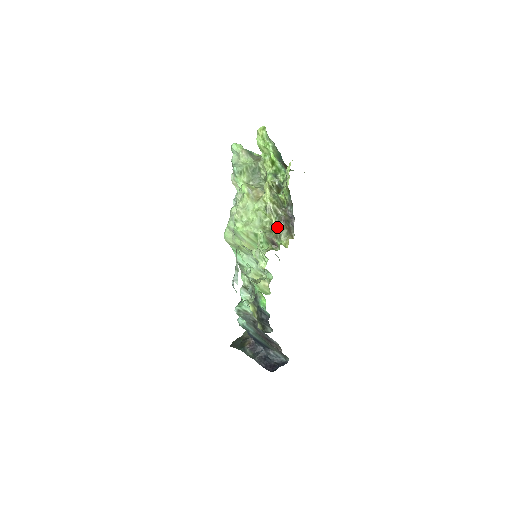
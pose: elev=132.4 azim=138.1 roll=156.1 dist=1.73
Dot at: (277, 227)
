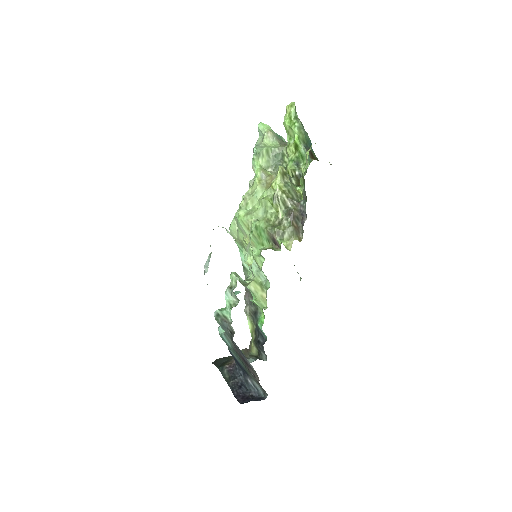
Dot at: (282, 222)
